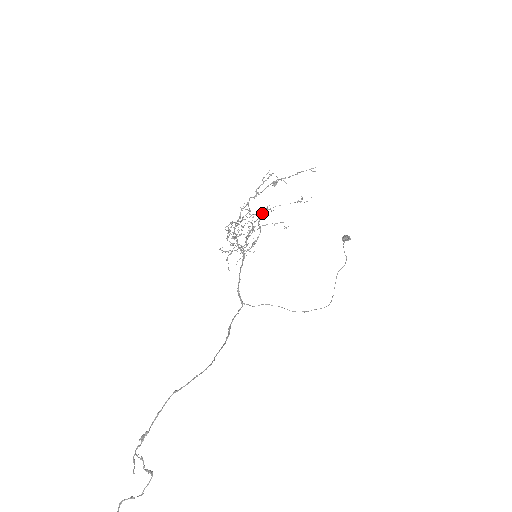
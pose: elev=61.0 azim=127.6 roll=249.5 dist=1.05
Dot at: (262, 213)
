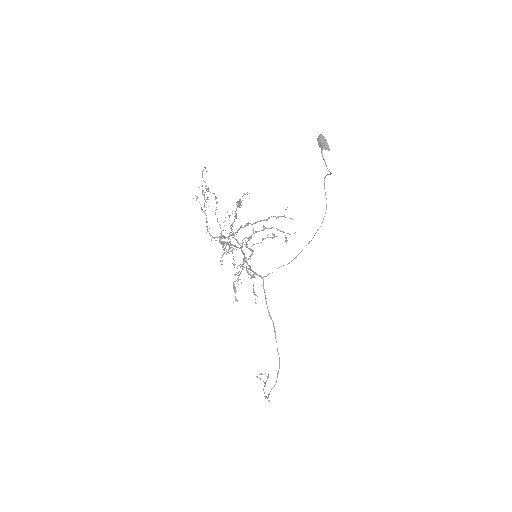
Dot at: occluded
